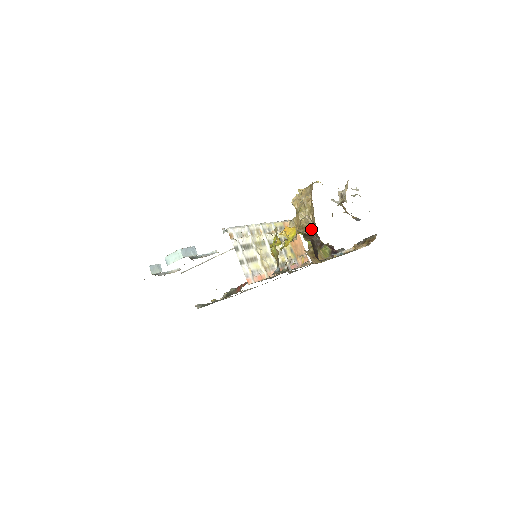
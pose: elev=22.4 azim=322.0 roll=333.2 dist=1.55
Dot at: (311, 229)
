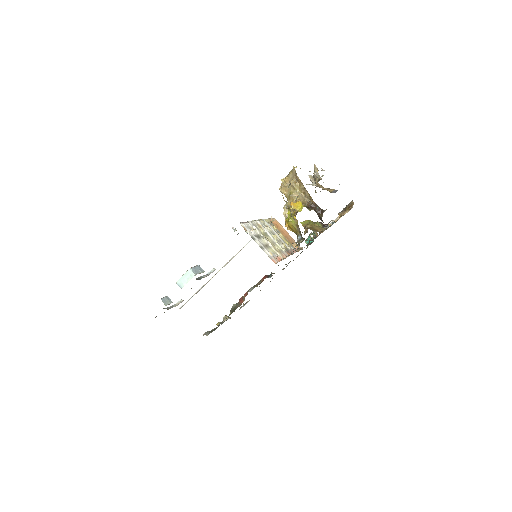
Dot at: (308, 202)
